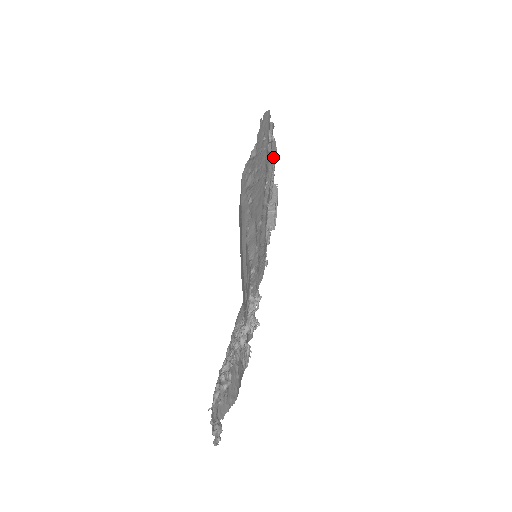
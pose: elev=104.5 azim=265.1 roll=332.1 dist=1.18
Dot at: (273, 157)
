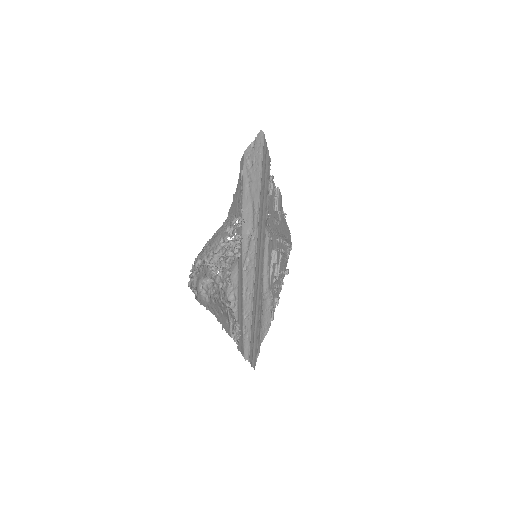
Dot at: (286, 241)
